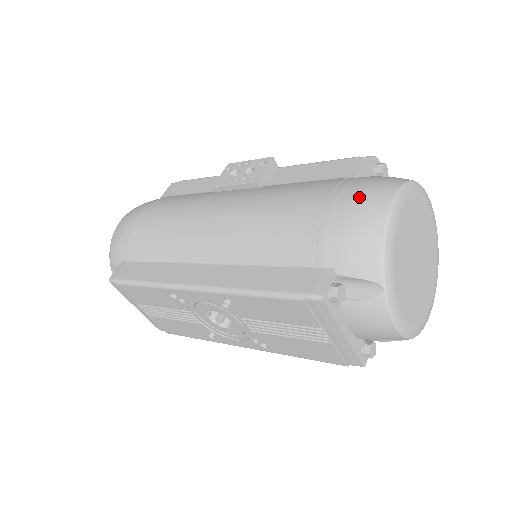
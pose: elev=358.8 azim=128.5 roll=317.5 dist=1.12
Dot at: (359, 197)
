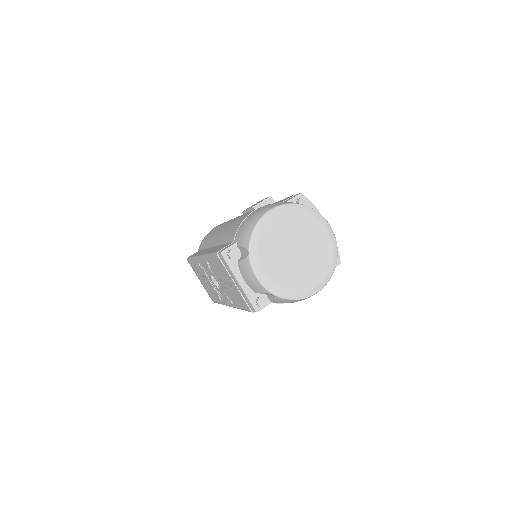
Dot at: (263, 208)
